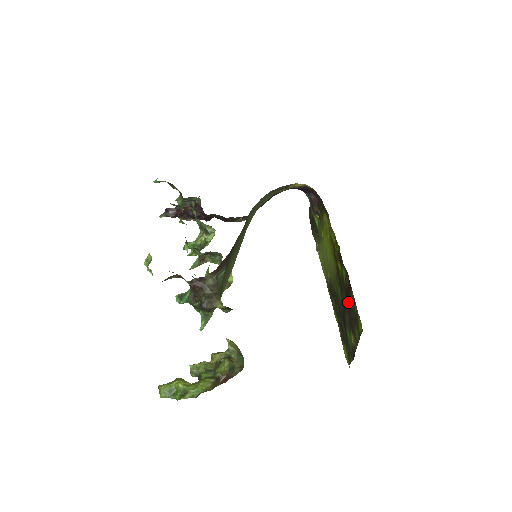
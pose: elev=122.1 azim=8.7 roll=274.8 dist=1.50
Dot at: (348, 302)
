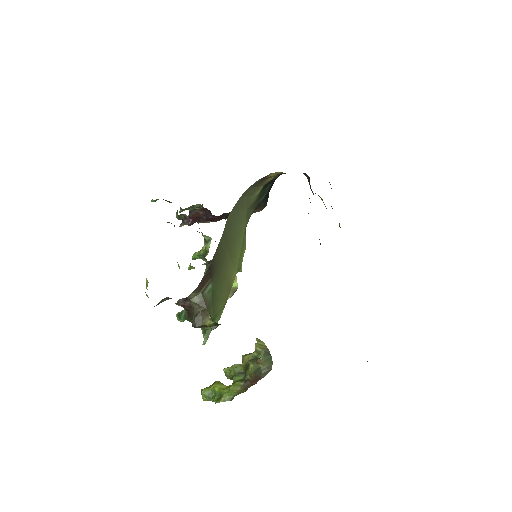
Dot at: occluded
